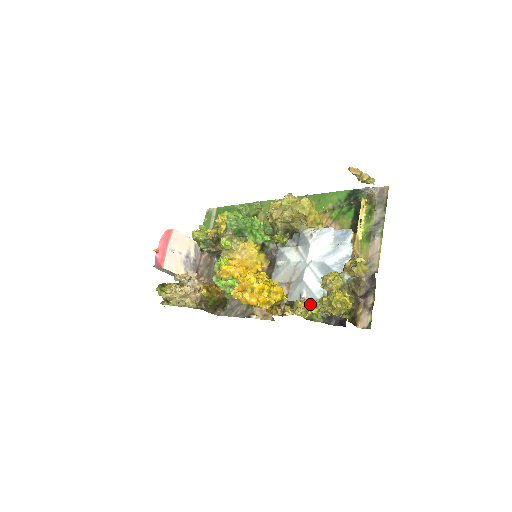
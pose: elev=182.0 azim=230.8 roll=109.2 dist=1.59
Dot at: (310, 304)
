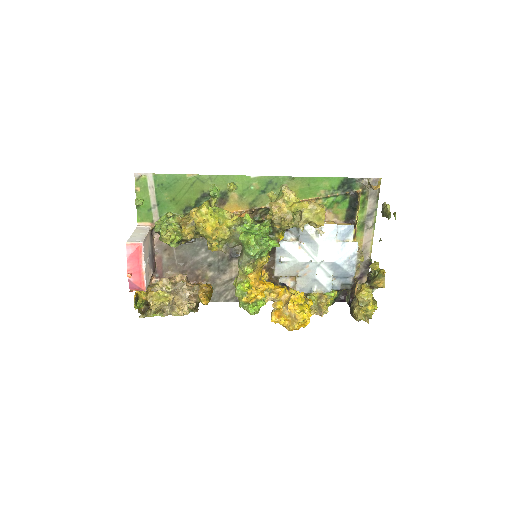
Dot at: (327, 300)
